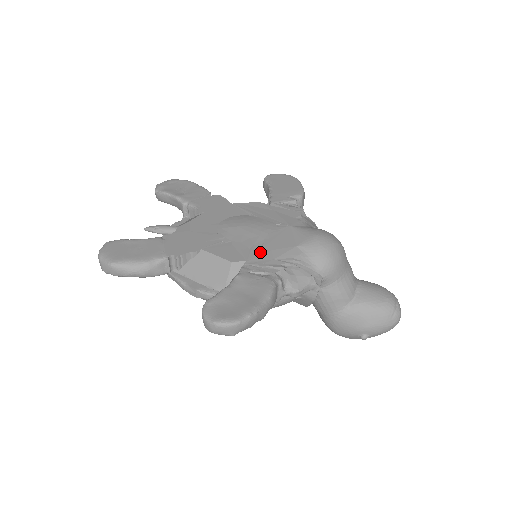
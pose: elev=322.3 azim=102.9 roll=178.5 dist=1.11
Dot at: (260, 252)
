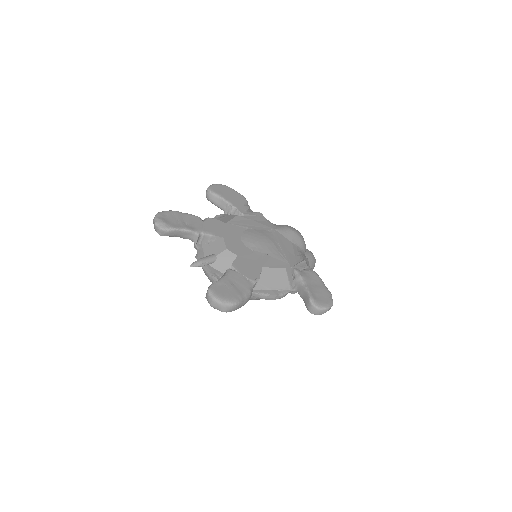
Dot at: (287, 255)
